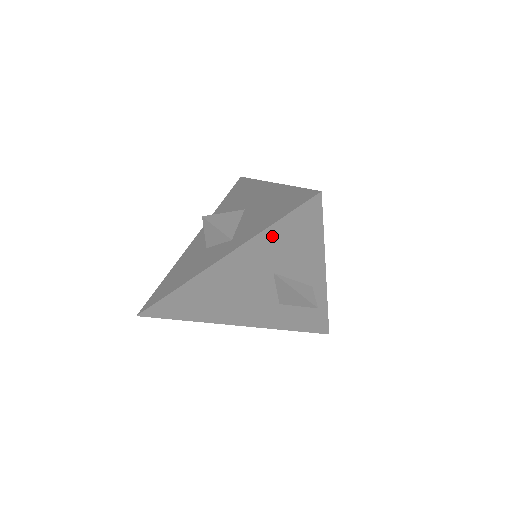
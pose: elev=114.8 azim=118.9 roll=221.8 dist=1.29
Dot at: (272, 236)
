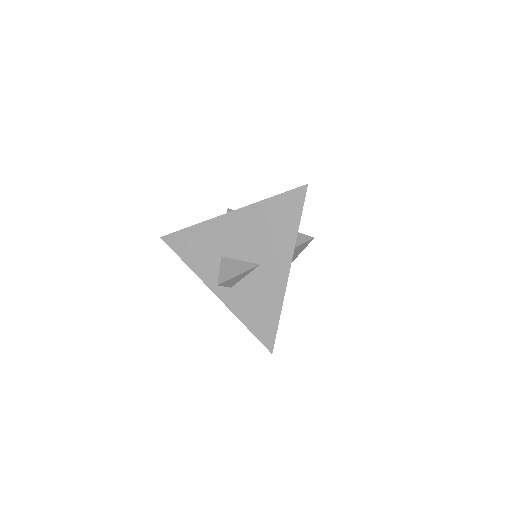
Dot at: occluded
